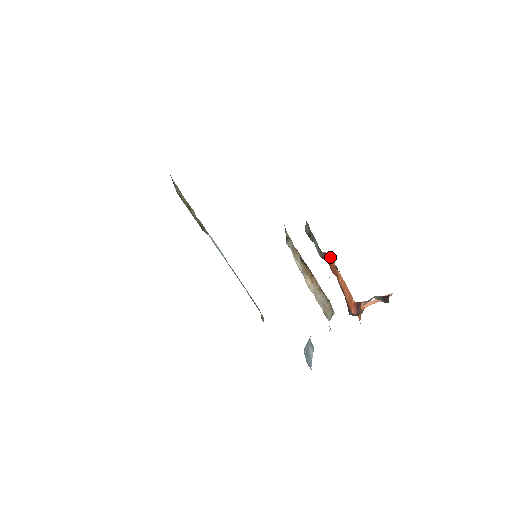
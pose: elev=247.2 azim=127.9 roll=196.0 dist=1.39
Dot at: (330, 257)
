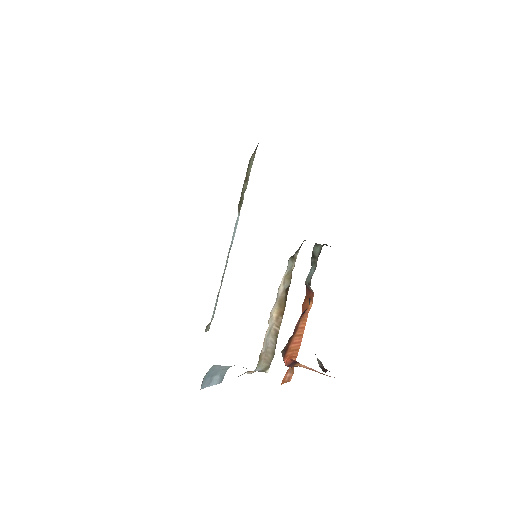
Dot at: (312, 296)
